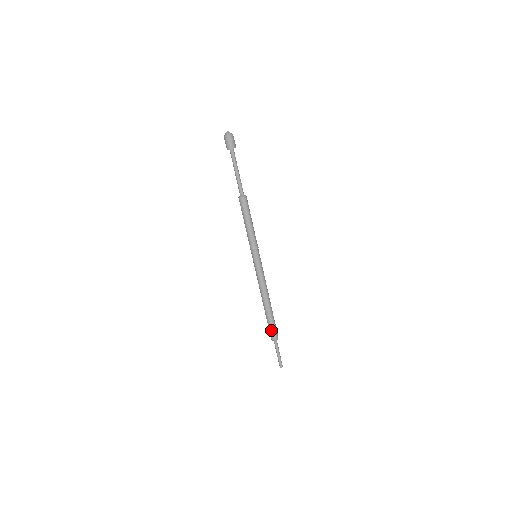
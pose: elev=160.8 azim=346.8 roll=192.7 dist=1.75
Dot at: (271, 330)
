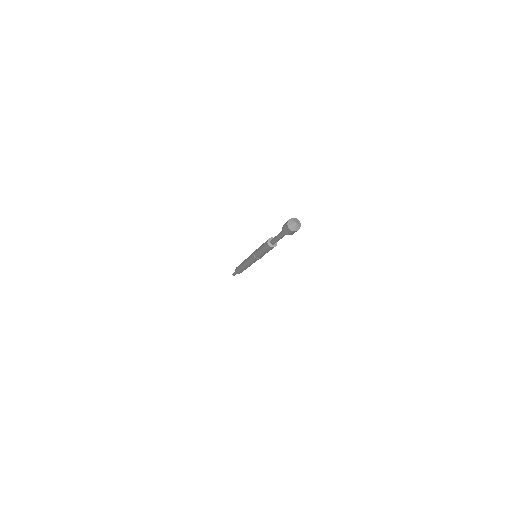
Dot at: (238, 271)
